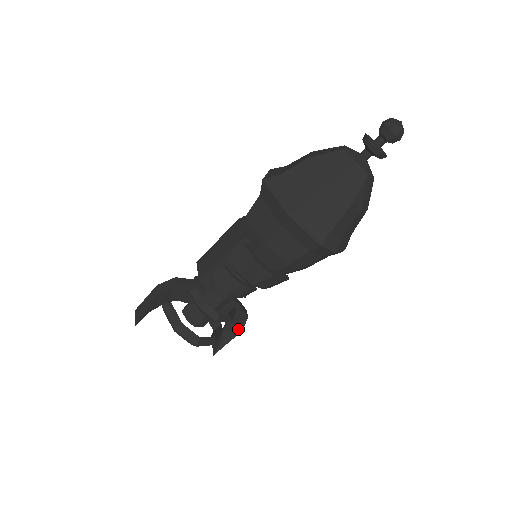
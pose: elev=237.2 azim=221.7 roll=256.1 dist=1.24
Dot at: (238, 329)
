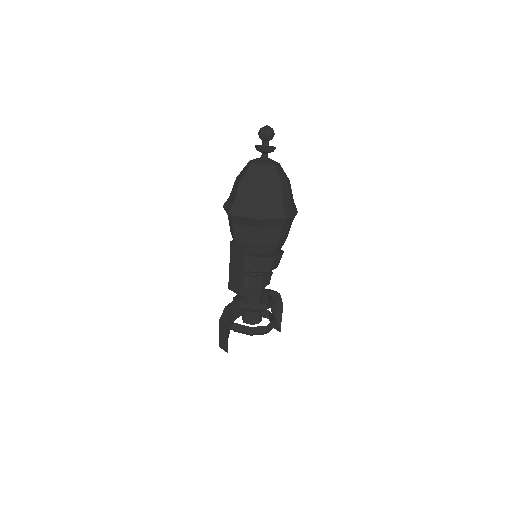
Dot at: (280, 305)
